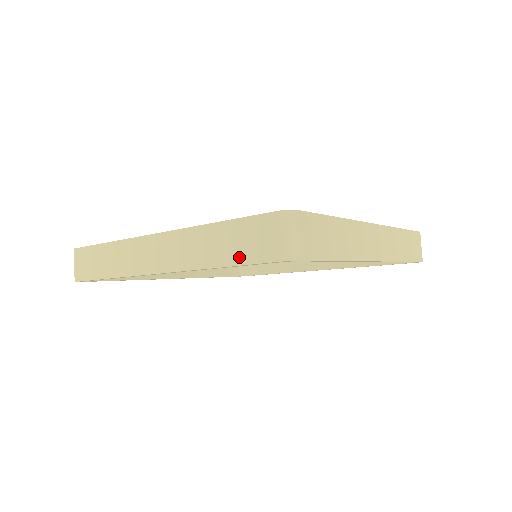
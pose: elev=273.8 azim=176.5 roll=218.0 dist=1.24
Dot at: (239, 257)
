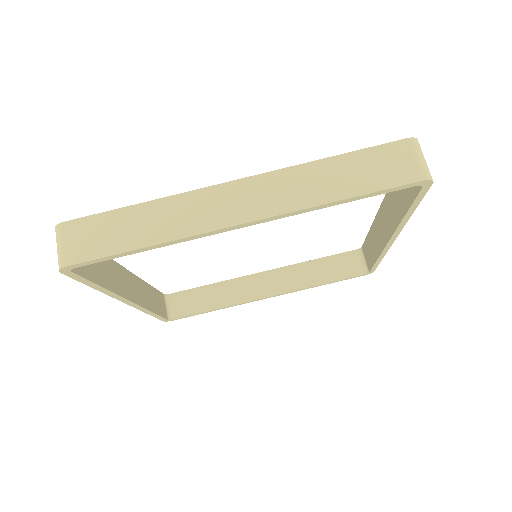
Dot at: (369, 185)
